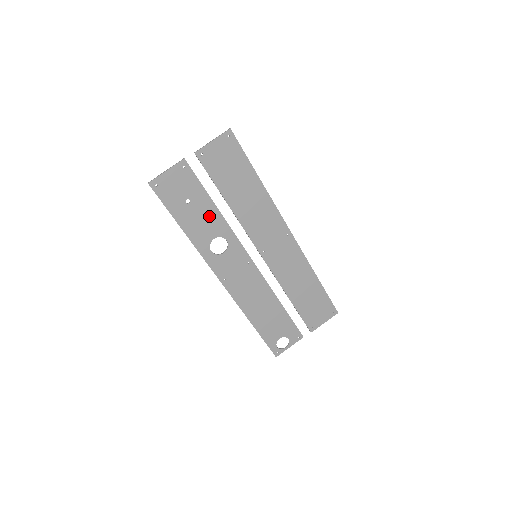
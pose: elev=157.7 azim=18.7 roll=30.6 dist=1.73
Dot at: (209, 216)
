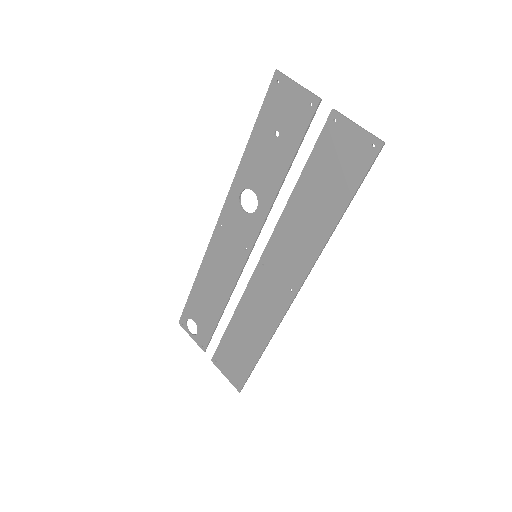
Dot at: (273, 171)
